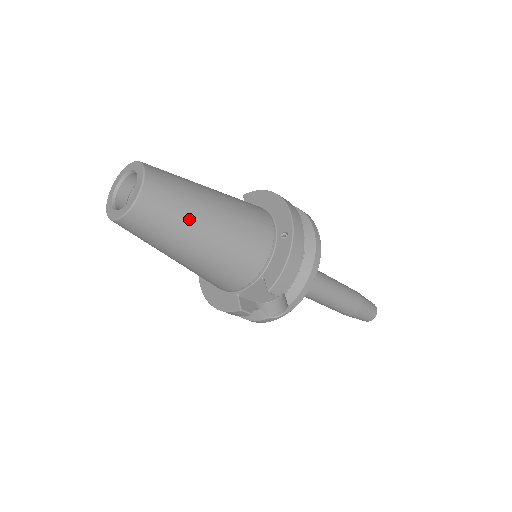
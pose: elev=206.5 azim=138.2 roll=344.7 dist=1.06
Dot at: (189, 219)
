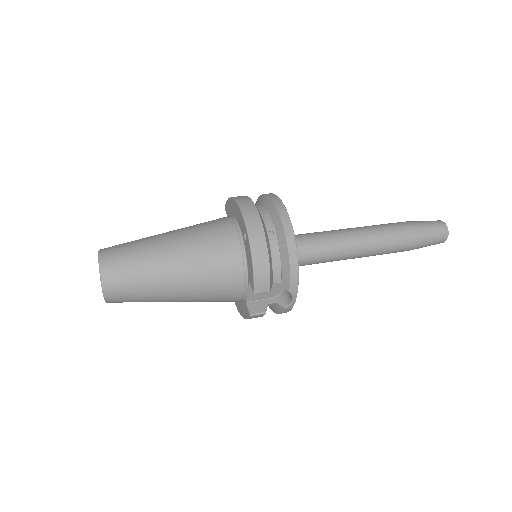
Dot at: (151, 274)
